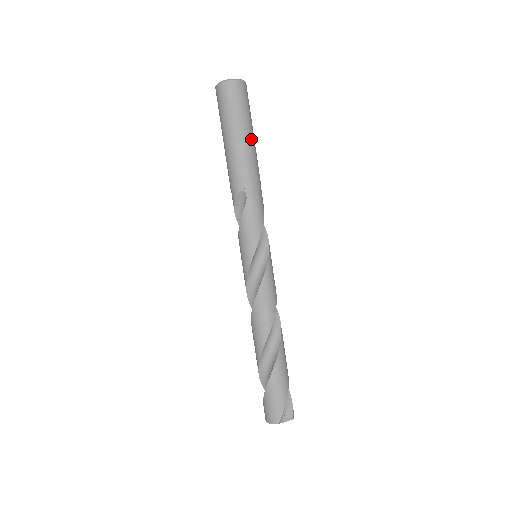
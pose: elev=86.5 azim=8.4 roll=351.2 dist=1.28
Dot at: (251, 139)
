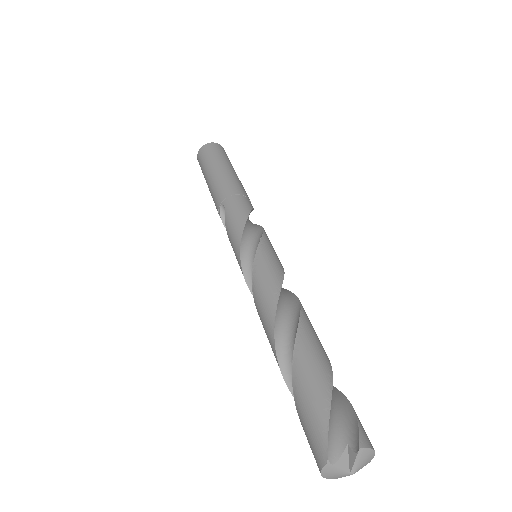
Dot at: (224, 169)
